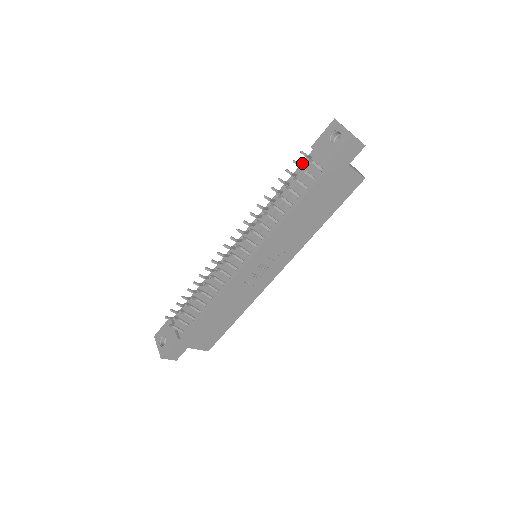
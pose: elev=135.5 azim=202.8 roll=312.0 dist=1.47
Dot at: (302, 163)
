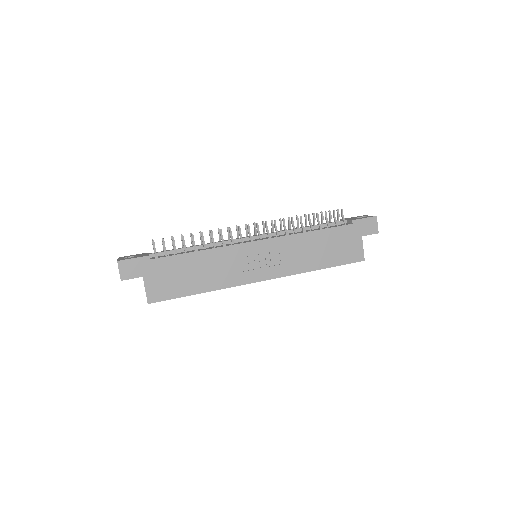
Dot at: occluded
